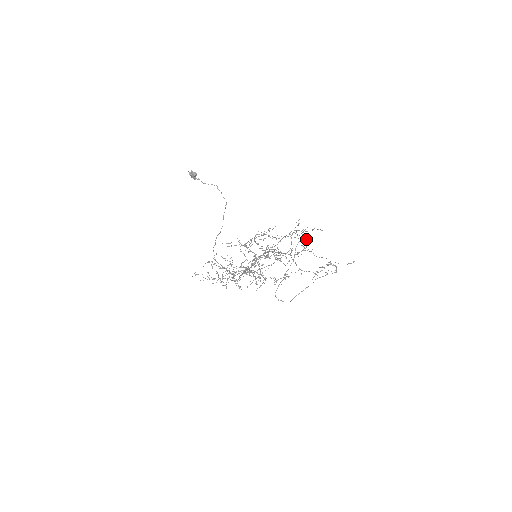
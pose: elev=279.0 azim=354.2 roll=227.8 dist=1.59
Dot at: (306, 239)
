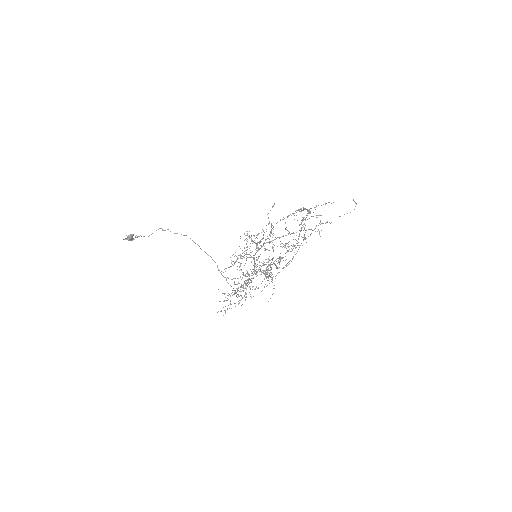
Dot at: occluded
